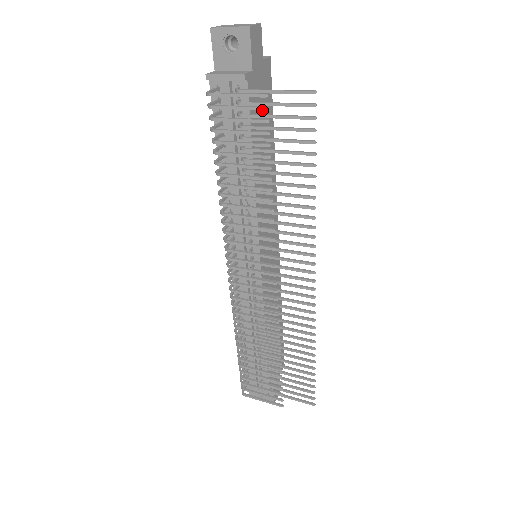
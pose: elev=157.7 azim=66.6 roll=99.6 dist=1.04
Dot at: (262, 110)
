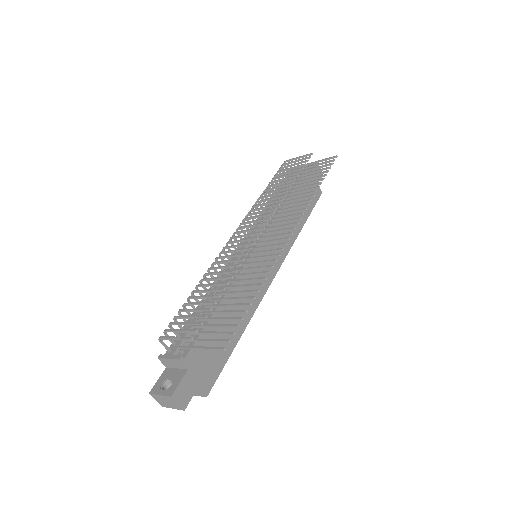
Dot at: (307, 195)
